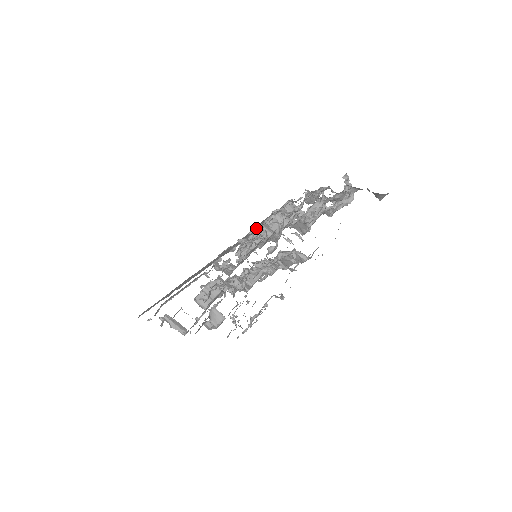
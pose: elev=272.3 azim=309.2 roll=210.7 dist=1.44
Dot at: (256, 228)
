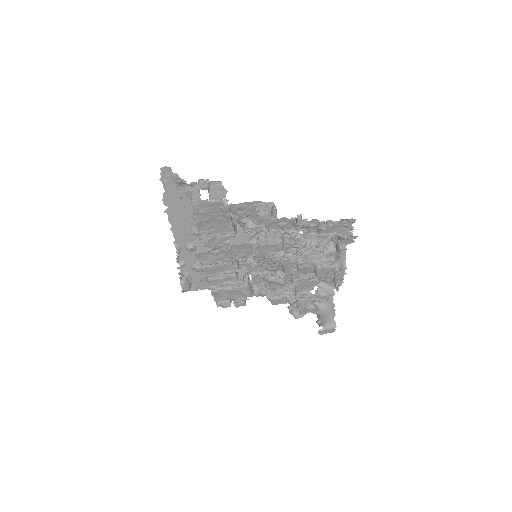
Dot at: (240, 263)
